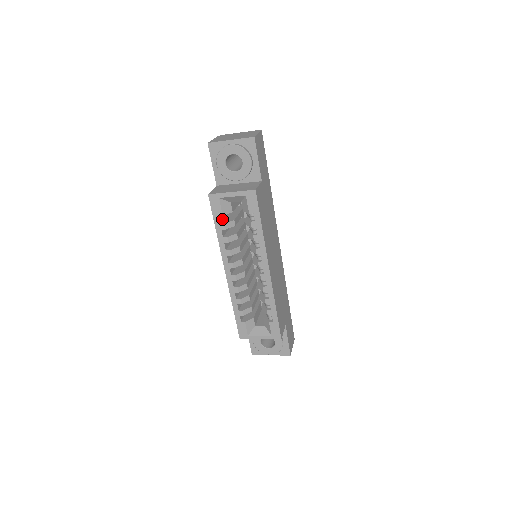
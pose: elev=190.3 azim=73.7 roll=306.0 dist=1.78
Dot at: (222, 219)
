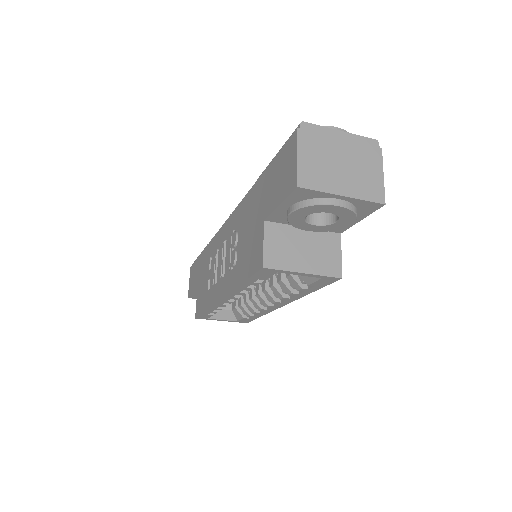
Dot at: occluded
